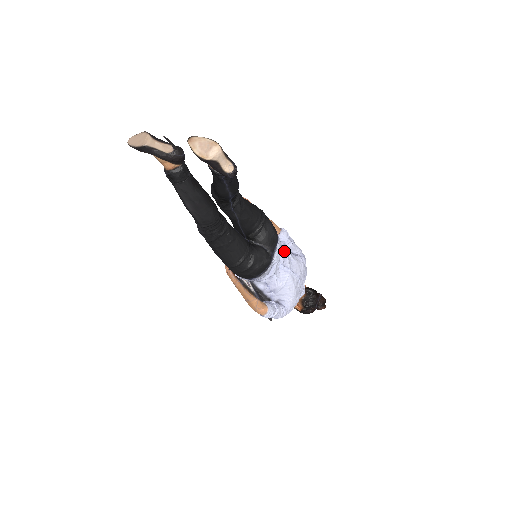
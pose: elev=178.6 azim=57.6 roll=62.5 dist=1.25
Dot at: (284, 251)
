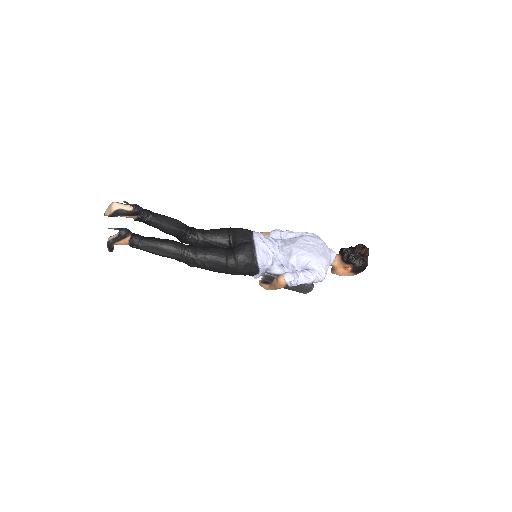
Dot at: (282, 240)
